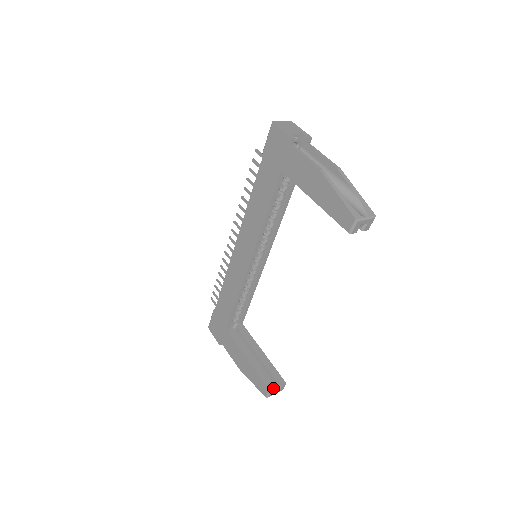
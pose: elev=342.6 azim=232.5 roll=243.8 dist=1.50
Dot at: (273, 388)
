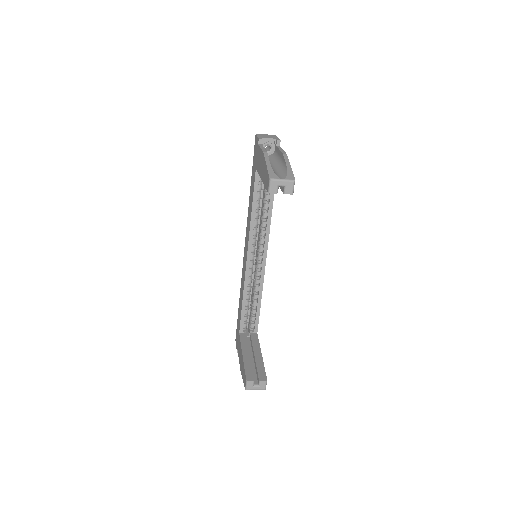
Dot at: (251, 380)
